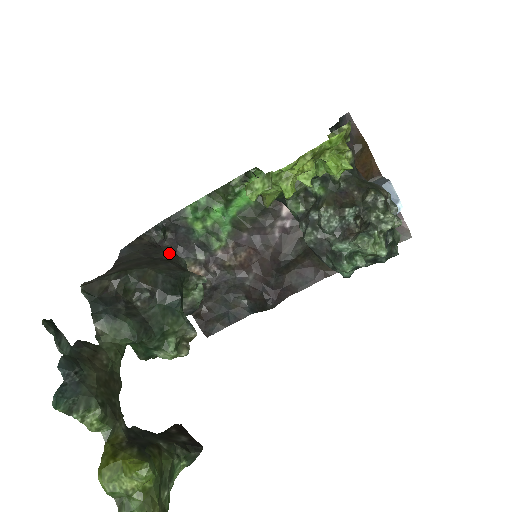
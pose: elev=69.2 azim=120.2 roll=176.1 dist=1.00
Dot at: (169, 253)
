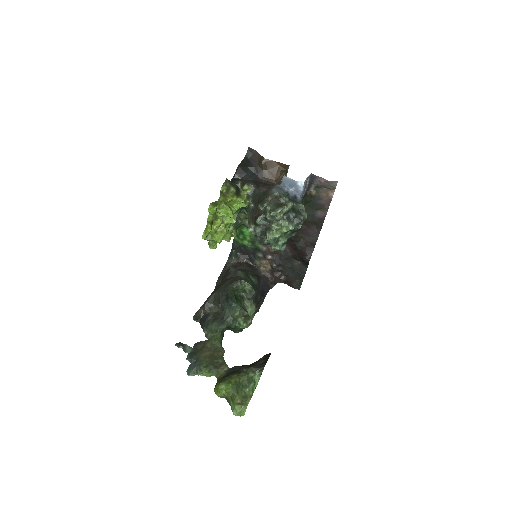
Dot at: (231, 273)
